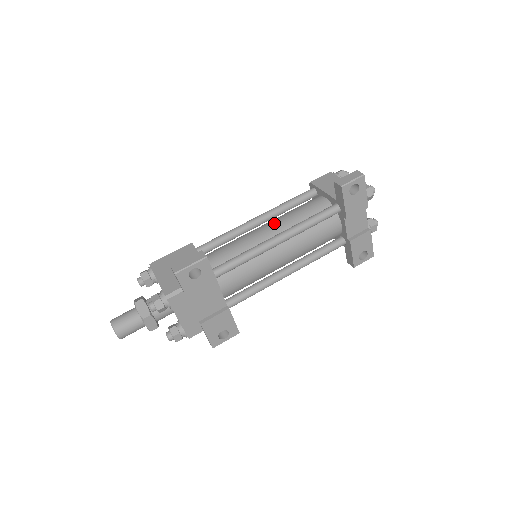
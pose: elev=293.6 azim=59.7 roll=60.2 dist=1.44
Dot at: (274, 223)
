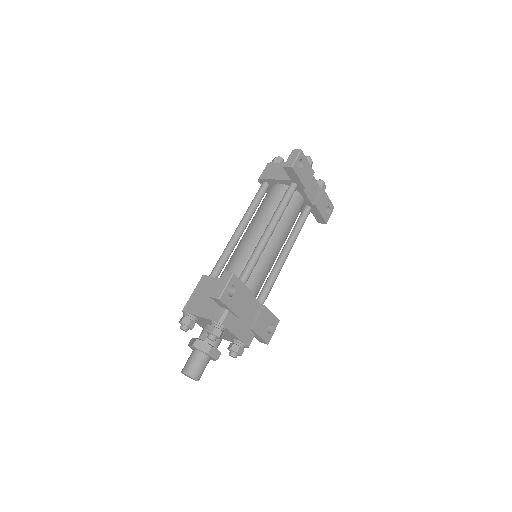
Dot at: (255, 223)
